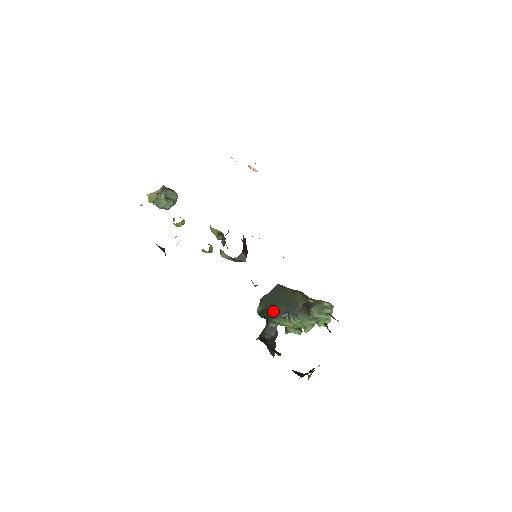
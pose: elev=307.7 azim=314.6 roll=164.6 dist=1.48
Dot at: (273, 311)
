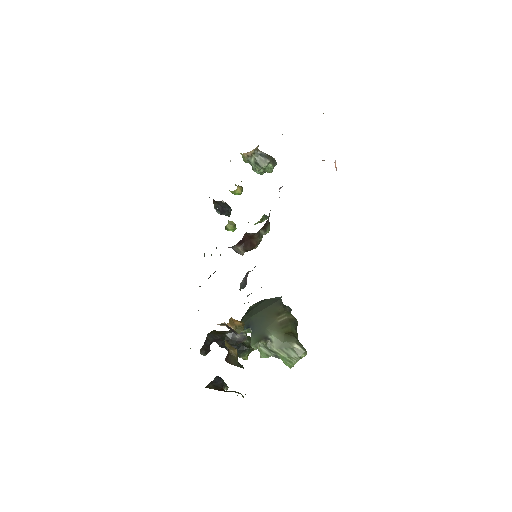
Dot at: (244, 316)
